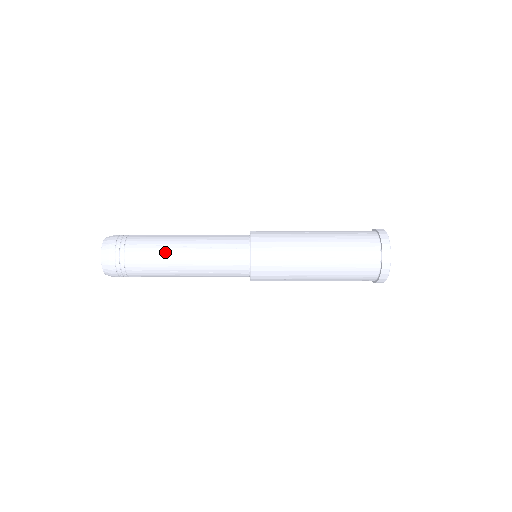
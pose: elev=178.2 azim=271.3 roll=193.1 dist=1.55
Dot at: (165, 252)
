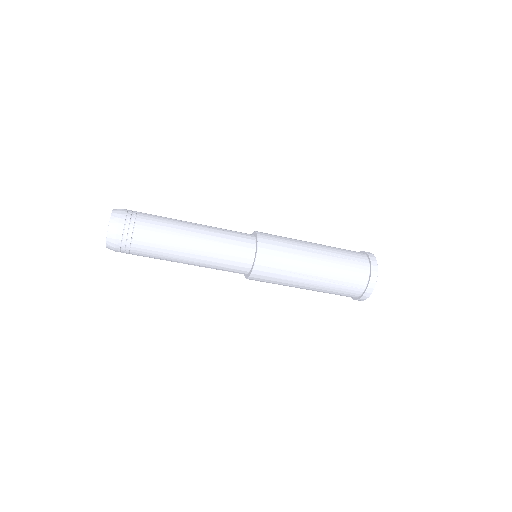
Dot at: (177, 223)
